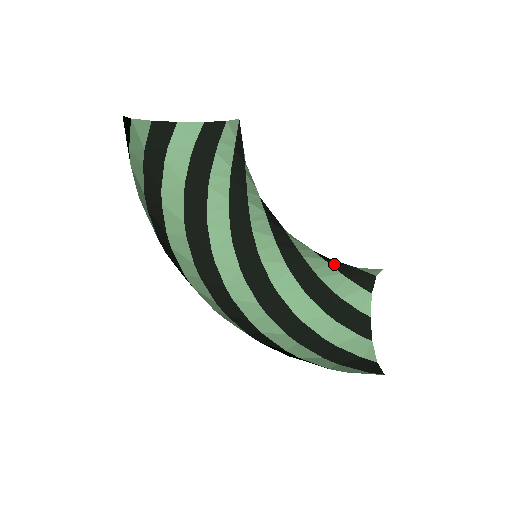
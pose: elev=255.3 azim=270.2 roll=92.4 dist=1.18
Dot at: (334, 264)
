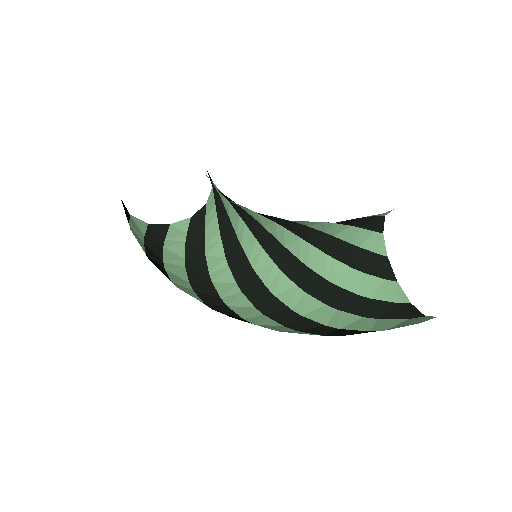
Dot at: (338, 256)
